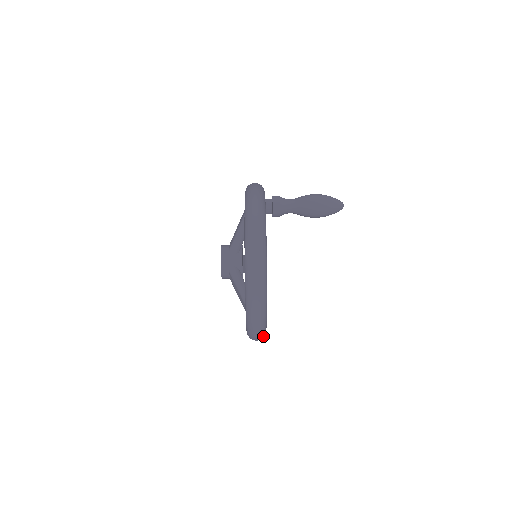
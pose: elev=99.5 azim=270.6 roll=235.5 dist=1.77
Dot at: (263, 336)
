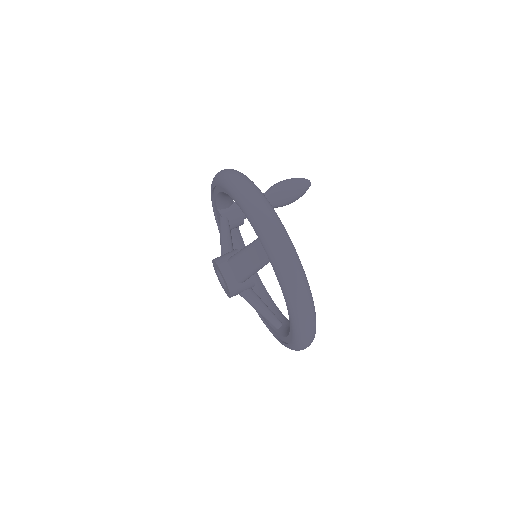
Dot at: (298, 262)
